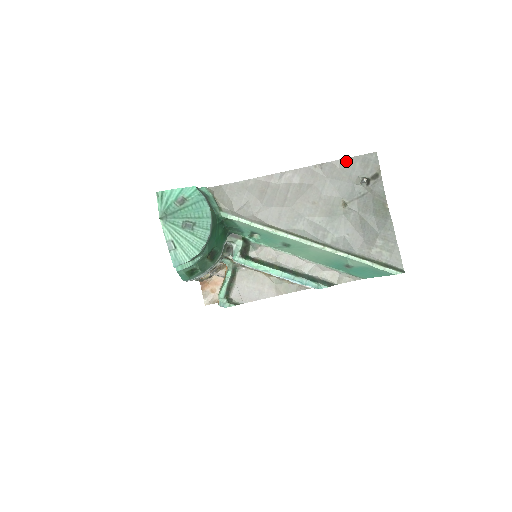
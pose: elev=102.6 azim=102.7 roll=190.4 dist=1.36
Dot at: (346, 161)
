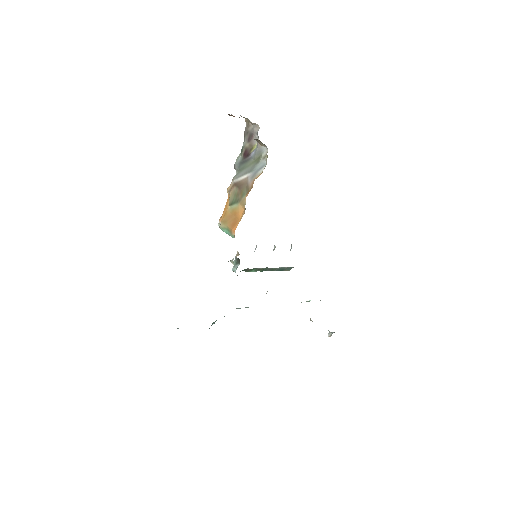
Dot at: occluded
